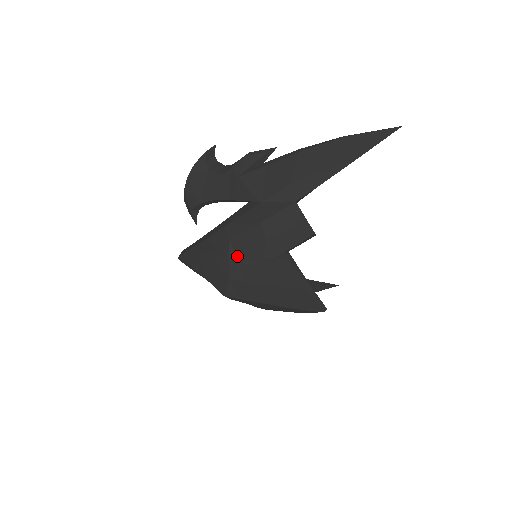
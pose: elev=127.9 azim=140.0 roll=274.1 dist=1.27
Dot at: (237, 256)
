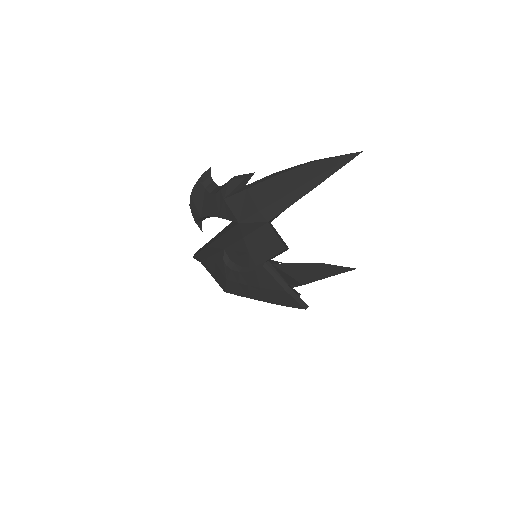
Dot at: (230, 262)
